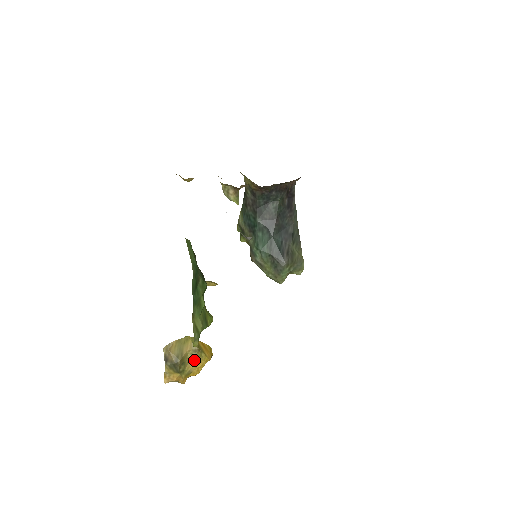
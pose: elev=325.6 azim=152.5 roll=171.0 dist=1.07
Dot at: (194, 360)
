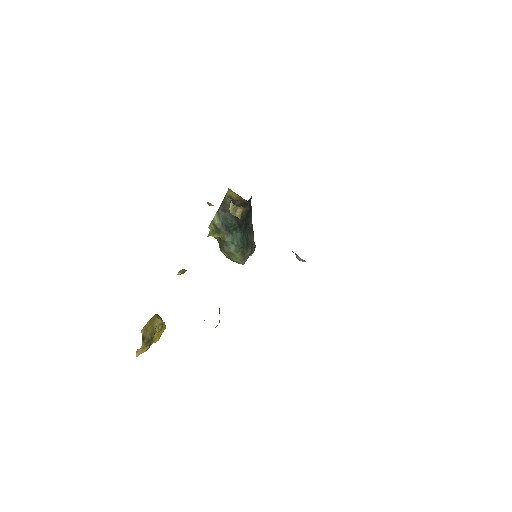
Dot at: (159, 331)
